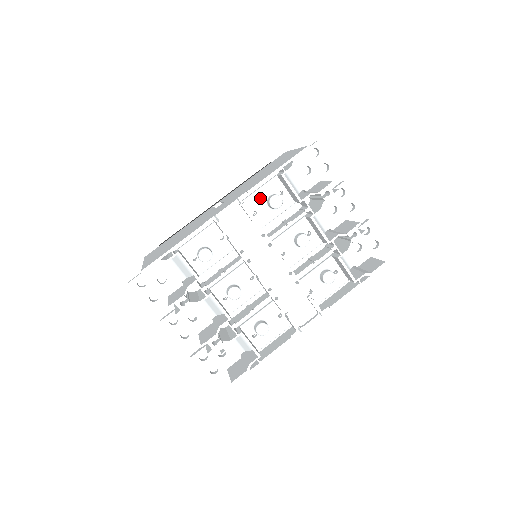
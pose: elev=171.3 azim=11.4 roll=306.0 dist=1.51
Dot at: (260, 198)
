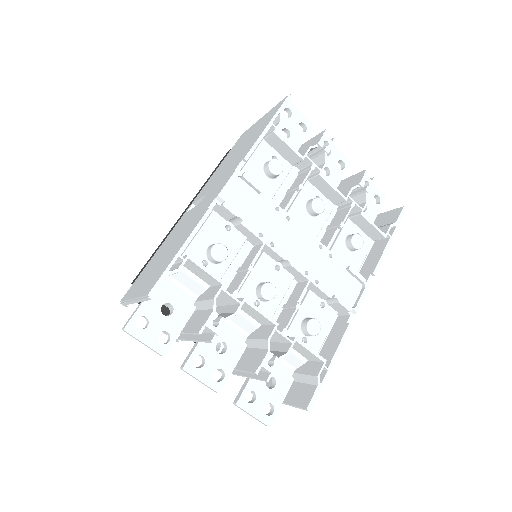
Dot at: (255, 169)
